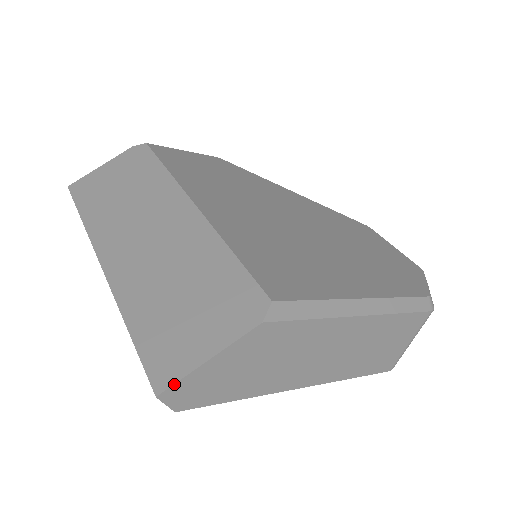
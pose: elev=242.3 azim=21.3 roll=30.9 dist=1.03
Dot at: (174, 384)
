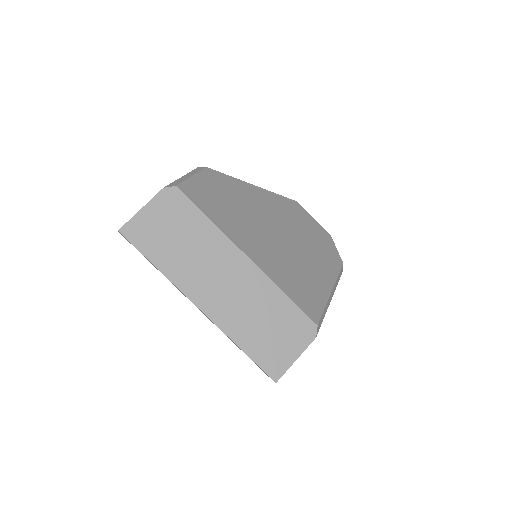
Dot at: occluded
